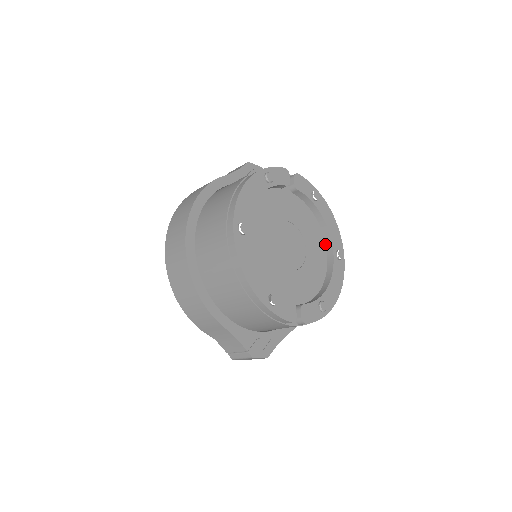
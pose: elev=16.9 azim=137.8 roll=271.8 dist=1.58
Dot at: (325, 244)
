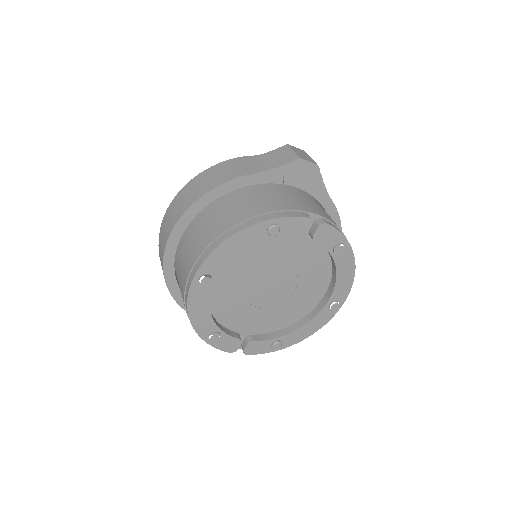
Dot at: (328, 287)
